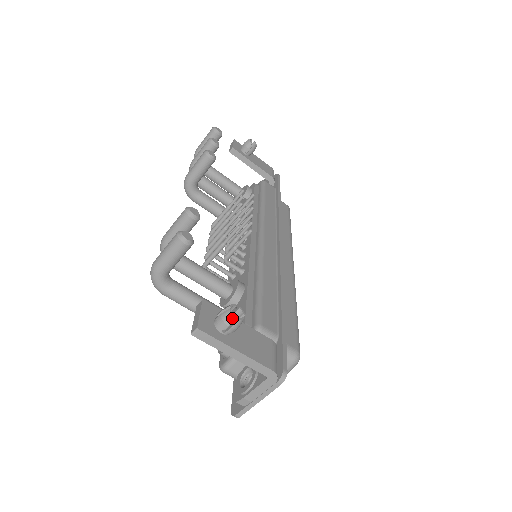
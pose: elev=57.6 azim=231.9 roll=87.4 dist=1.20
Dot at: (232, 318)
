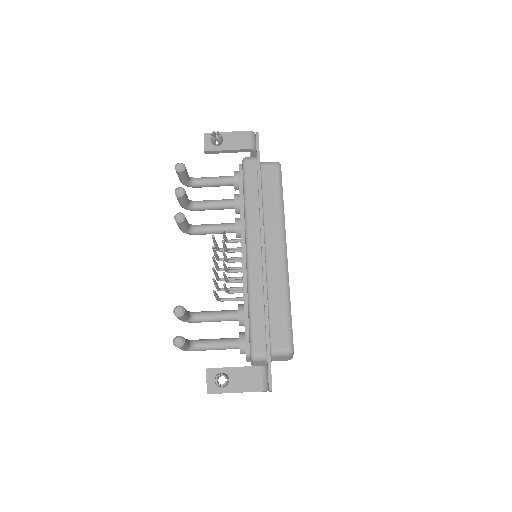
Dot at: (219, 386)
